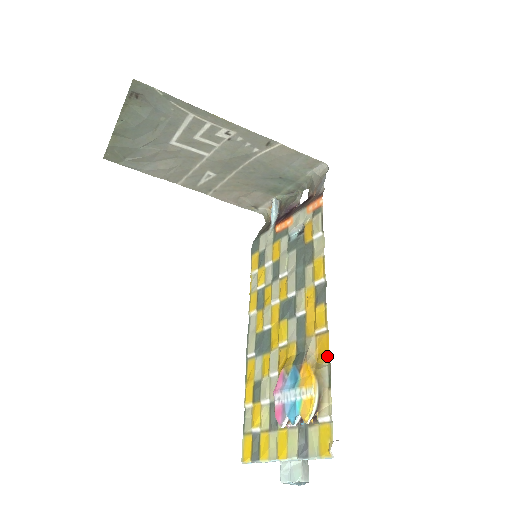
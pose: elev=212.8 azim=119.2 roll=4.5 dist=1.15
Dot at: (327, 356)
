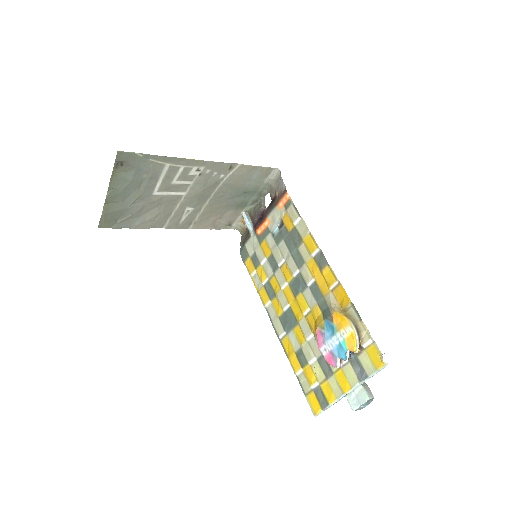
Dot at: (348, 300)
